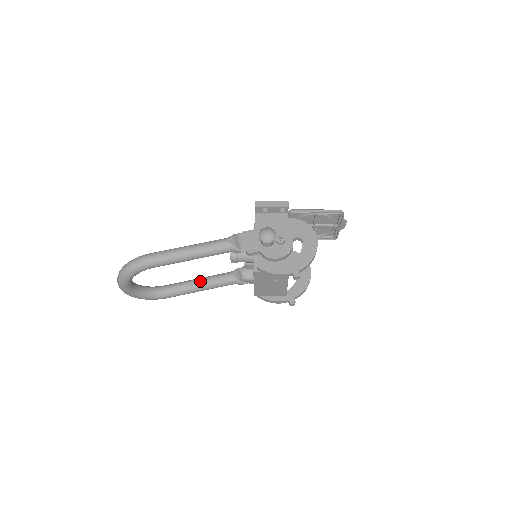
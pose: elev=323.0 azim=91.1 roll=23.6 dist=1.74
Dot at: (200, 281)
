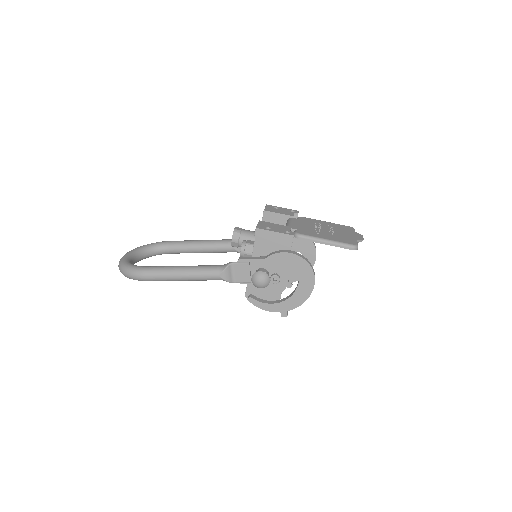
Dot at: (202, 248)
